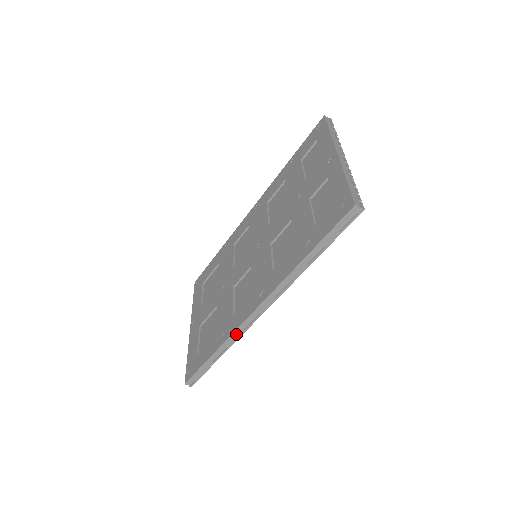
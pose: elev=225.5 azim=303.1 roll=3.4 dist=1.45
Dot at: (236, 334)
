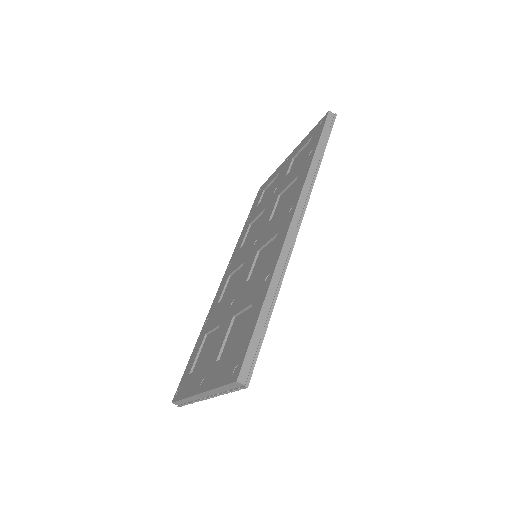
Dot at: (283, 258)
